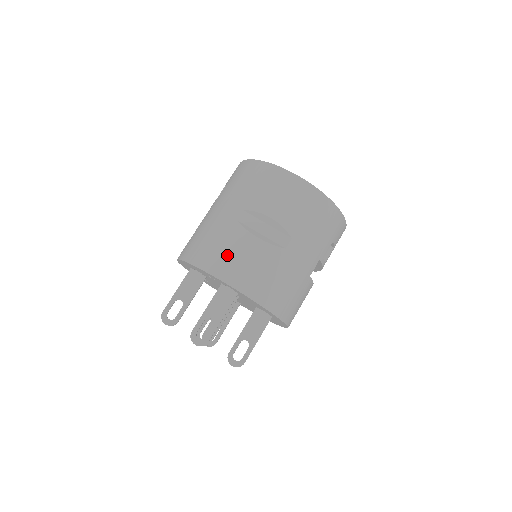
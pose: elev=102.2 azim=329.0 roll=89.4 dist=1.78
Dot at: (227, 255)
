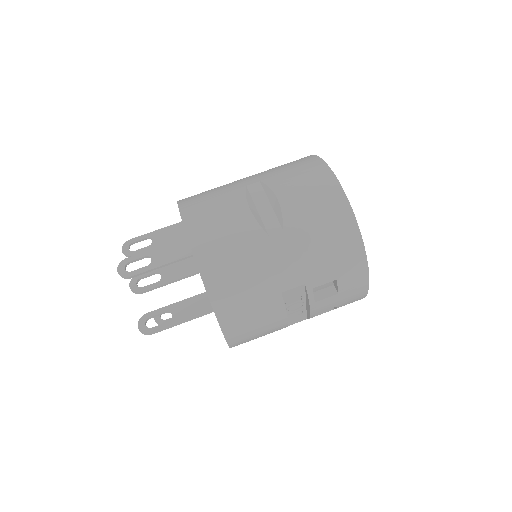
Dot at: (209, 206)
